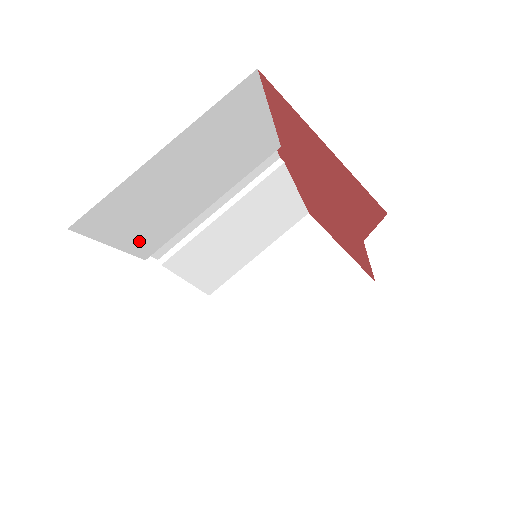
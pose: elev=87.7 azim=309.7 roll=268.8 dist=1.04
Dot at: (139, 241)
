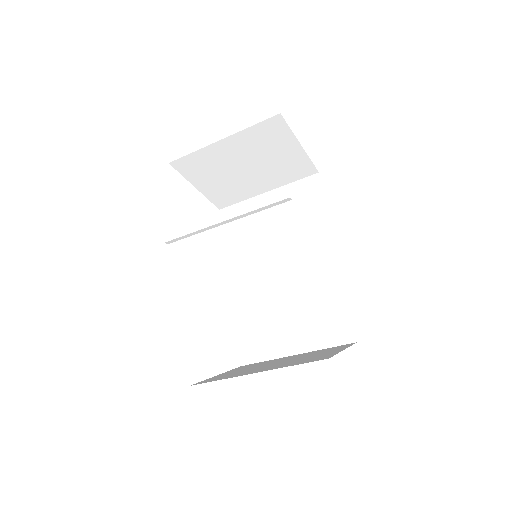
Dot at: occluded
